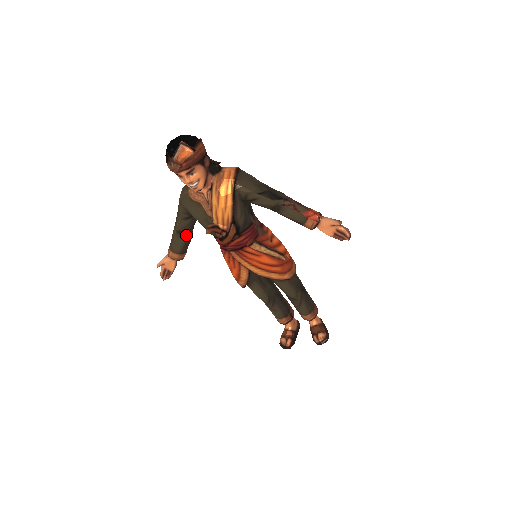
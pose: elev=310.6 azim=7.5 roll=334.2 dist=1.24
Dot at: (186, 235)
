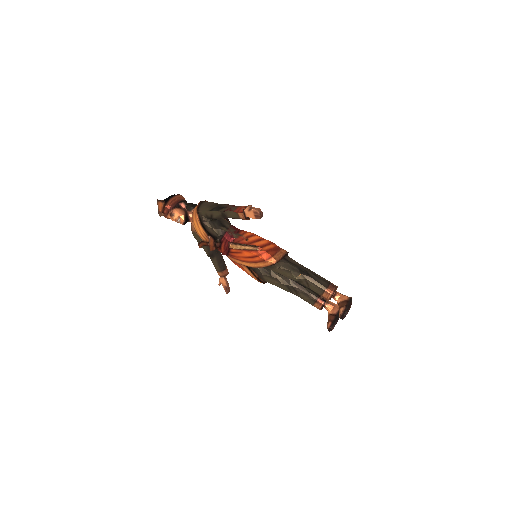
Dot at: (214, 257)
